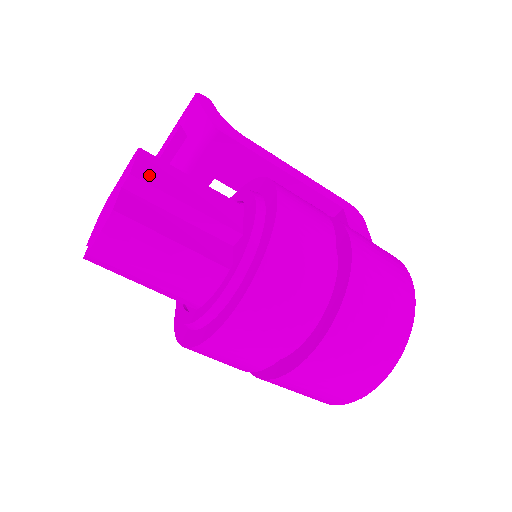
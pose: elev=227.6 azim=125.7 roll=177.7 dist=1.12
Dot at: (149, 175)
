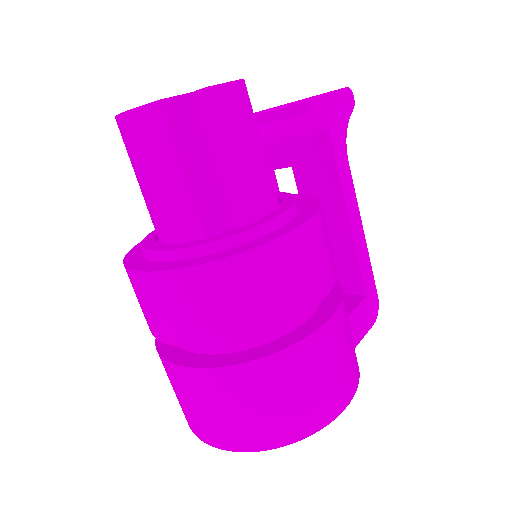
Dot at: (223, 104)
